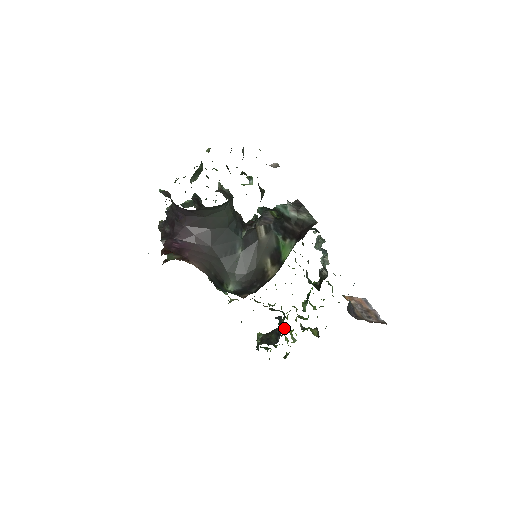
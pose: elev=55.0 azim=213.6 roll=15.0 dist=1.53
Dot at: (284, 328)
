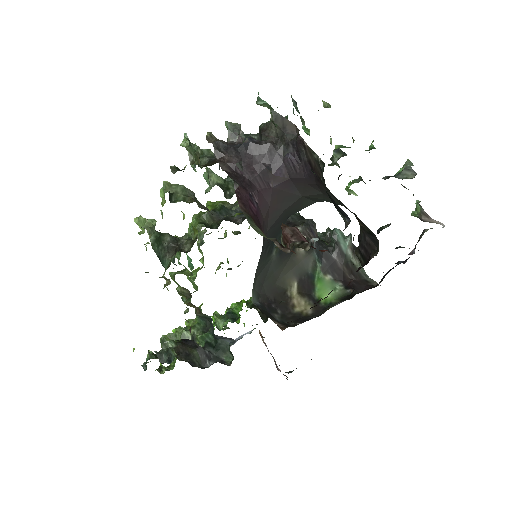
Dot at: (229, 356)
